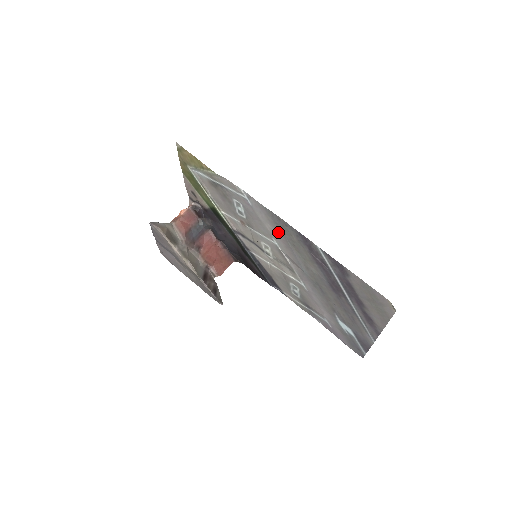
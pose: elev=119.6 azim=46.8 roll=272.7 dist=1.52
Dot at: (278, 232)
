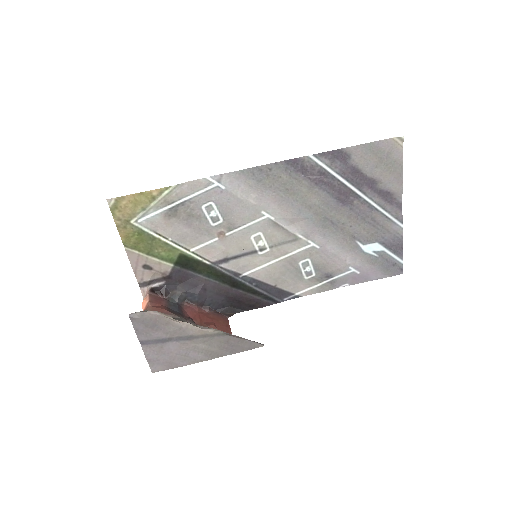
Dot at: (265, 193)
